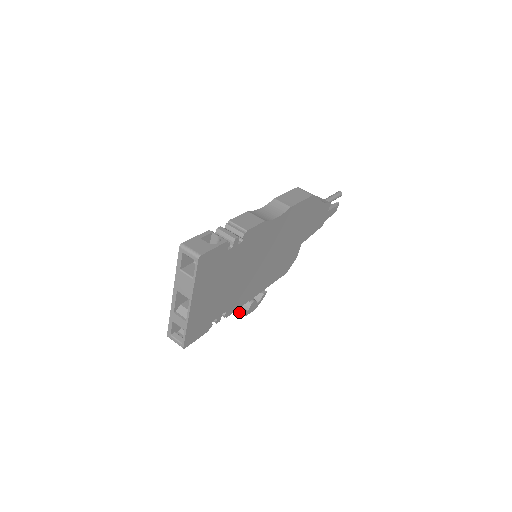
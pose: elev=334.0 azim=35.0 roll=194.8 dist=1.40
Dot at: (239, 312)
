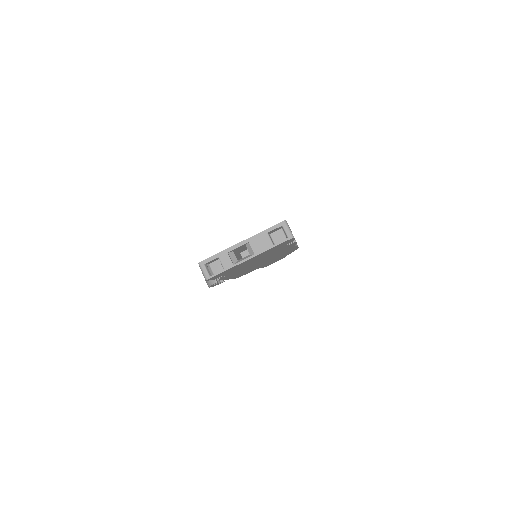
Dot at: (214, 282)
